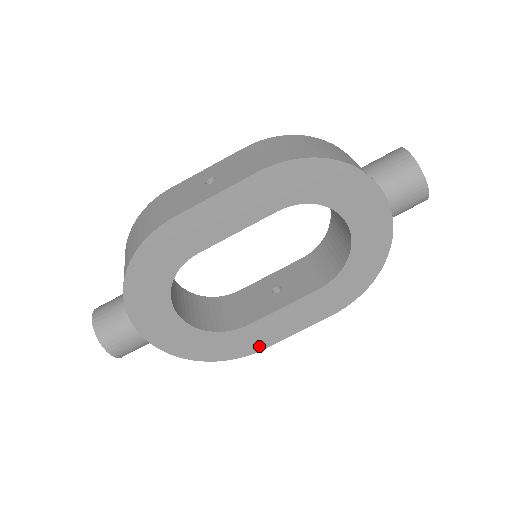
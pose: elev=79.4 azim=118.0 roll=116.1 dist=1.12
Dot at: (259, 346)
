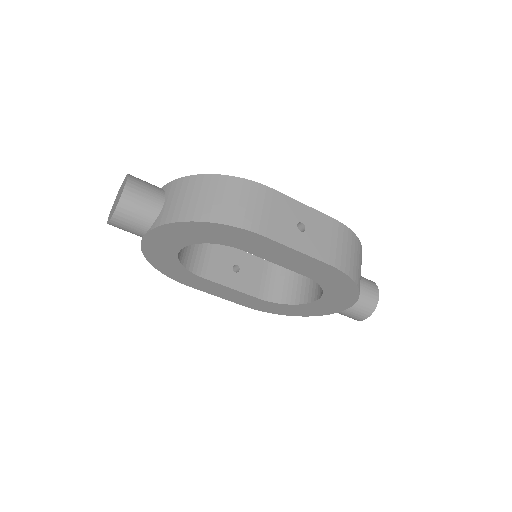
Dot at: (190, 284)
